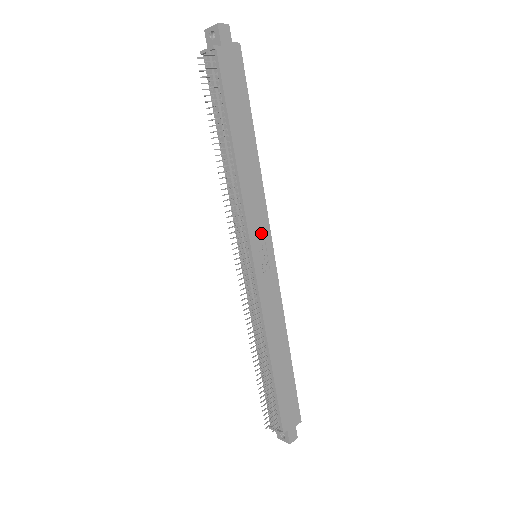
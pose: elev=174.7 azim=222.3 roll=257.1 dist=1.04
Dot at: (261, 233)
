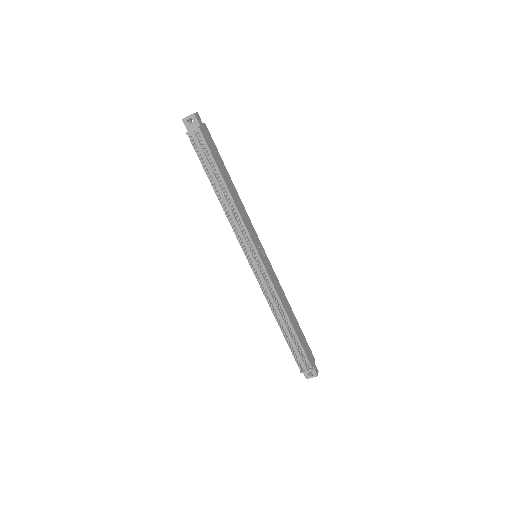
Dot at: (256, 239)
